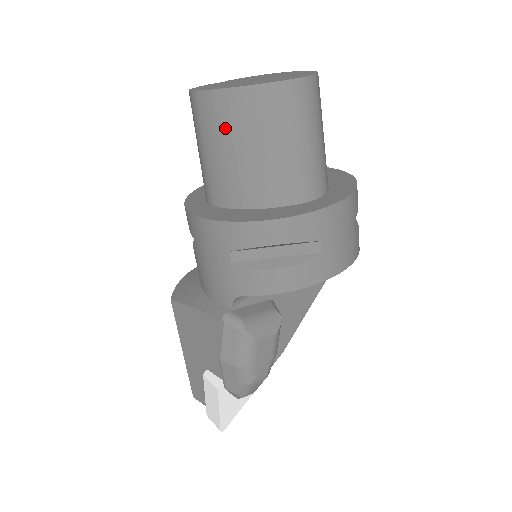
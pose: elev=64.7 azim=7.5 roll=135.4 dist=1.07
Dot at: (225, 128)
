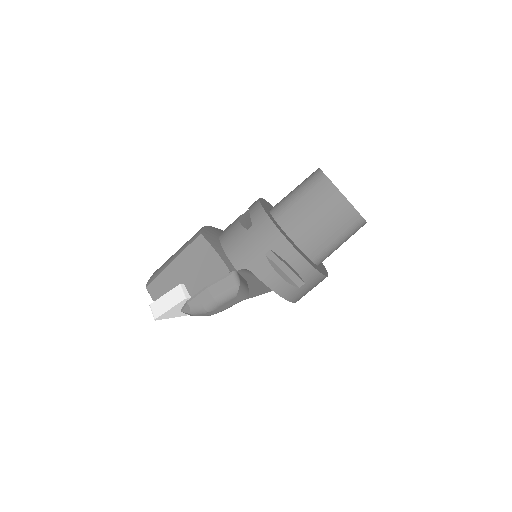
Dot at: (322, 203)
